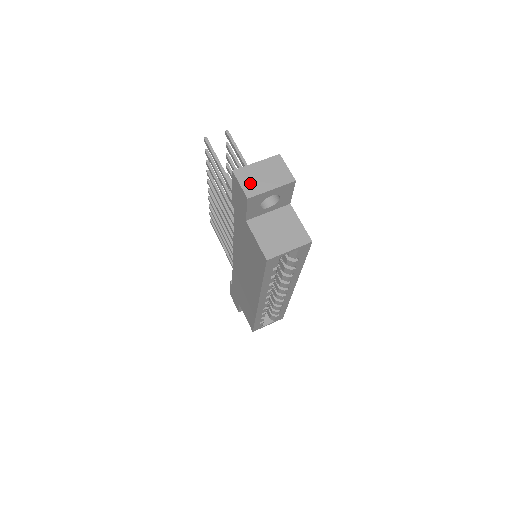
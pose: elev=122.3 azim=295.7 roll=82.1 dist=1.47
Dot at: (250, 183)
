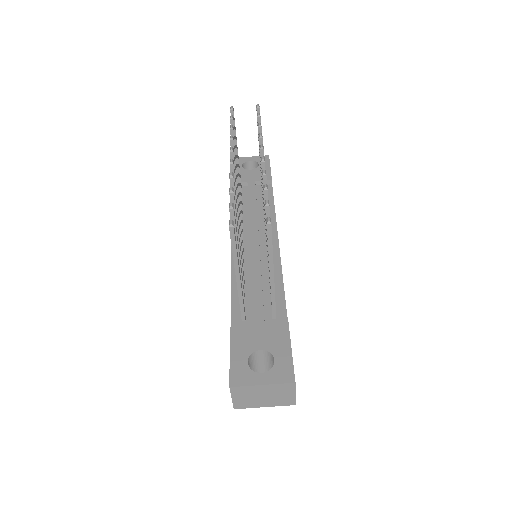
Dot at: (244, 400)
